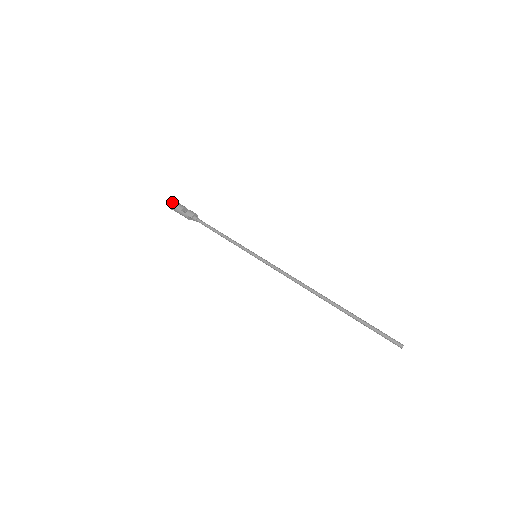
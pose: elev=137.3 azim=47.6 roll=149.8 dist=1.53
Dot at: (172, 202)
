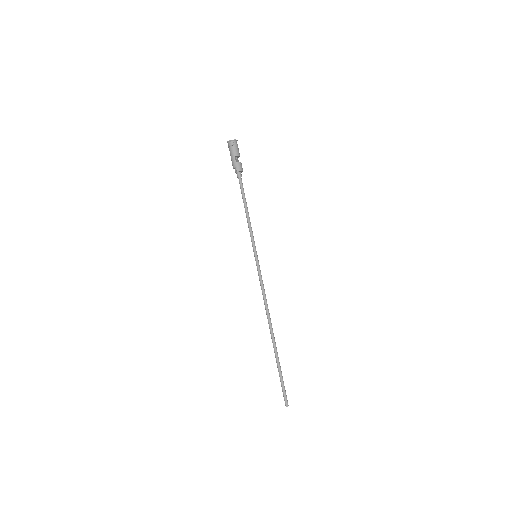
Dot at: (234, 139)
